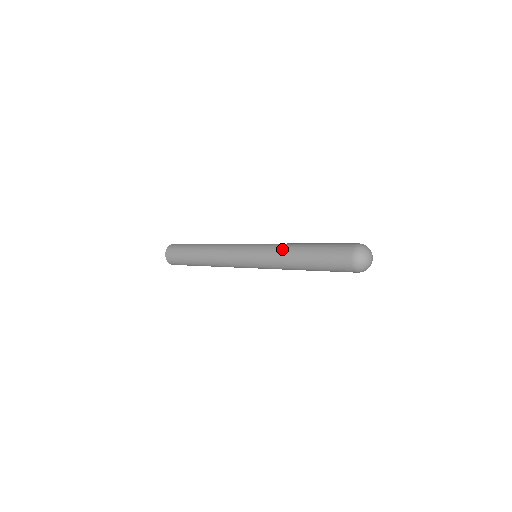
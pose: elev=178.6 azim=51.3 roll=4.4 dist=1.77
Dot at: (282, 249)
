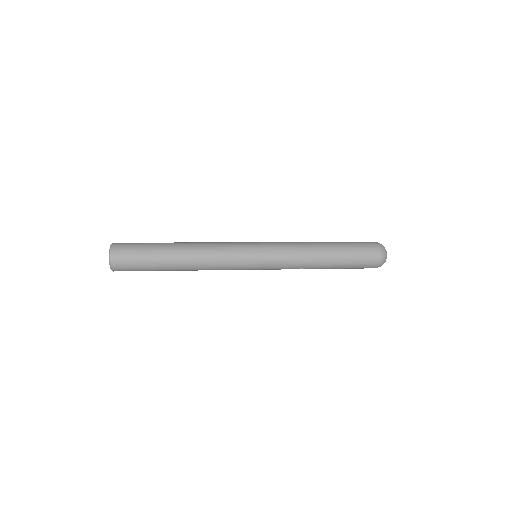
Dot at: (300, 242)
